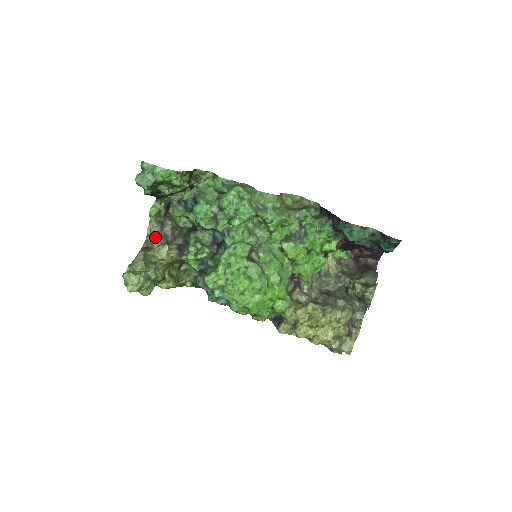
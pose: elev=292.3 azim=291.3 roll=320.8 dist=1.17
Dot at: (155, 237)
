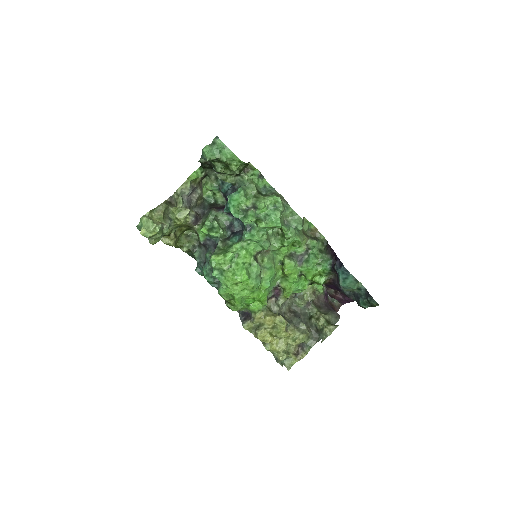
Dot at: (182, 198)
